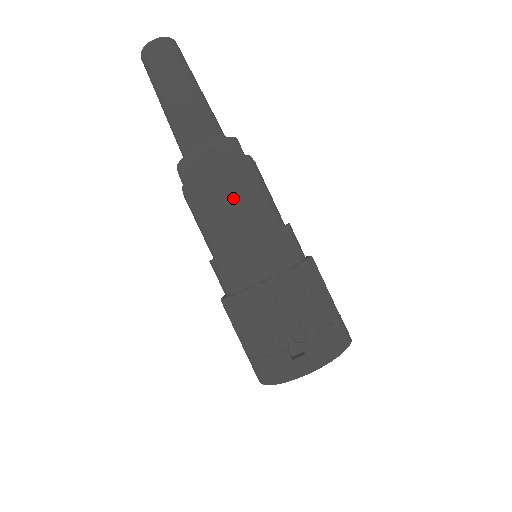
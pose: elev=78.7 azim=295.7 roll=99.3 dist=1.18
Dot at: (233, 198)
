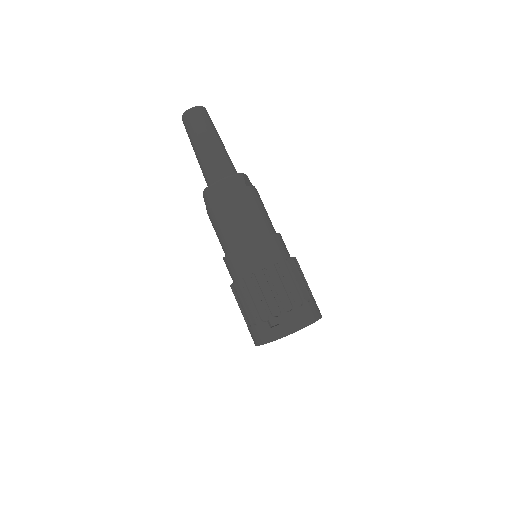
Dot at: (235, 216)
